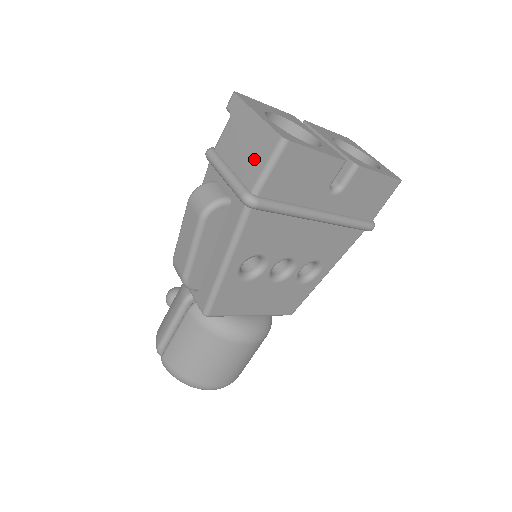
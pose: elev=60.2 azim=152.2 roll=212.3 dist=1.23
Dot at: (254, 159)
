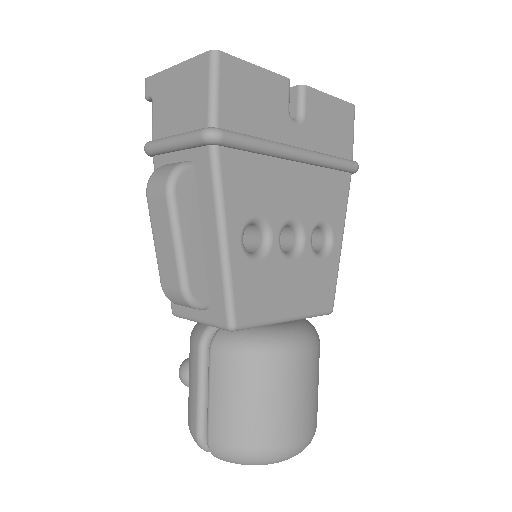
Dot at: (195, 99)
